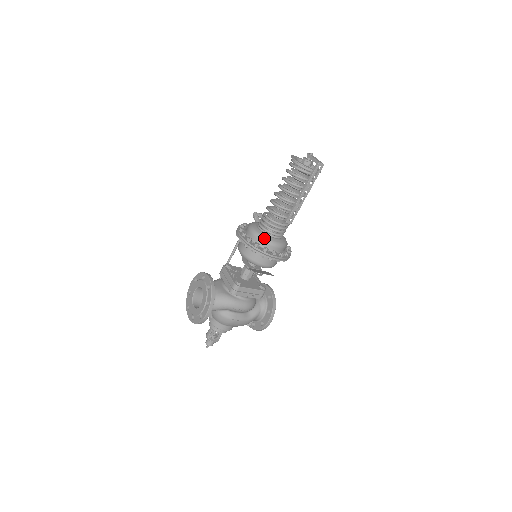
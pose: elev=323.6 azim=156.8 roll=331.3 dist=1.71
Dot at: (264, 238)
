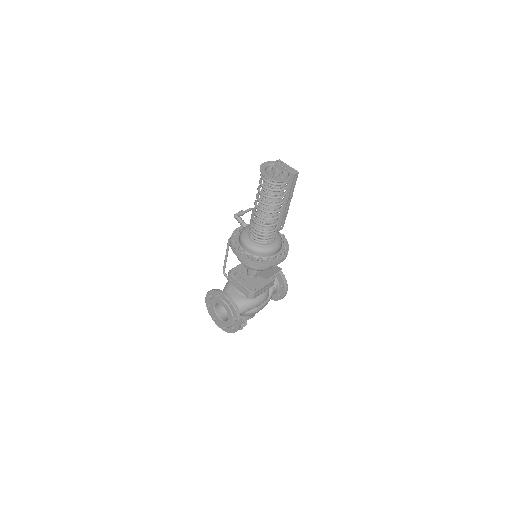
Dot at: (263, 250)
